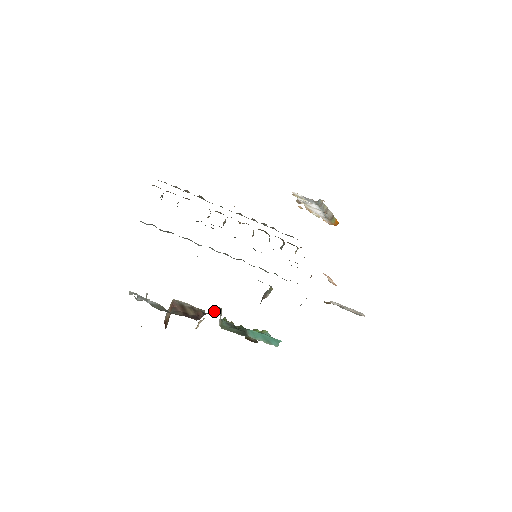
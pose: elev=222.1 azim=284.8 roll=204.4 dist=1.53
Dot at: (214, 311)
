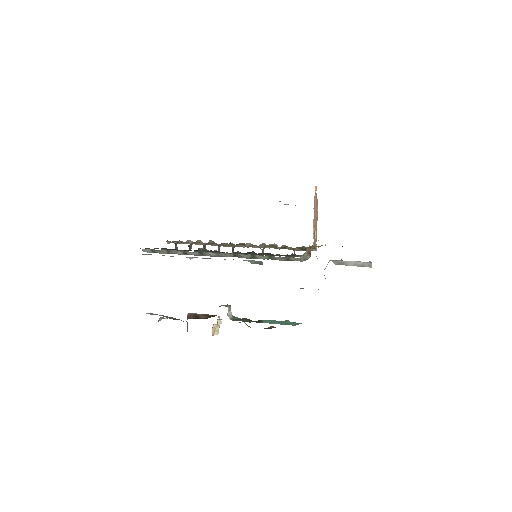
Dot at: (220, 306)
